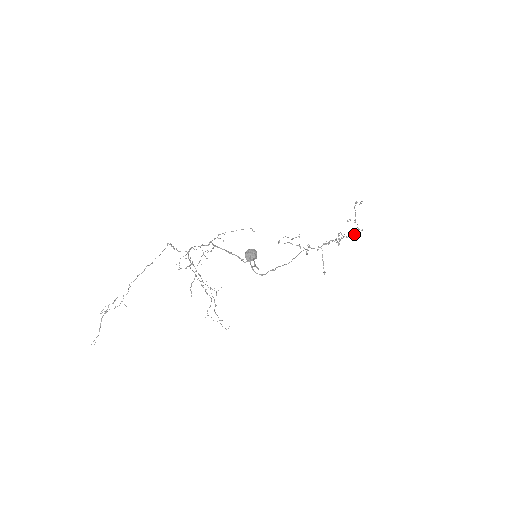
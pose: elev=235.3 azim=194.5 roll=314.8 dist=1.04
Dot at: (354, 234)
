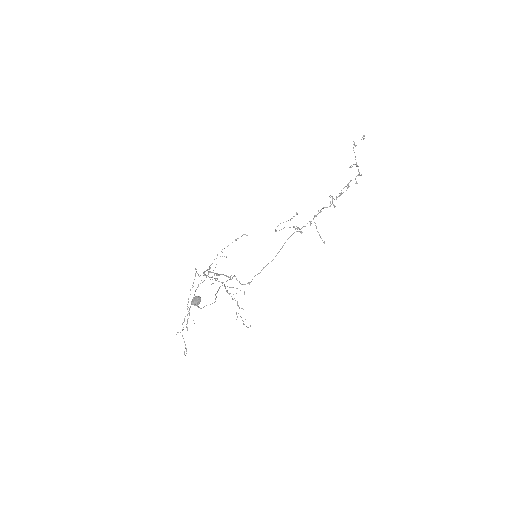
Dot at: (347, 188)
